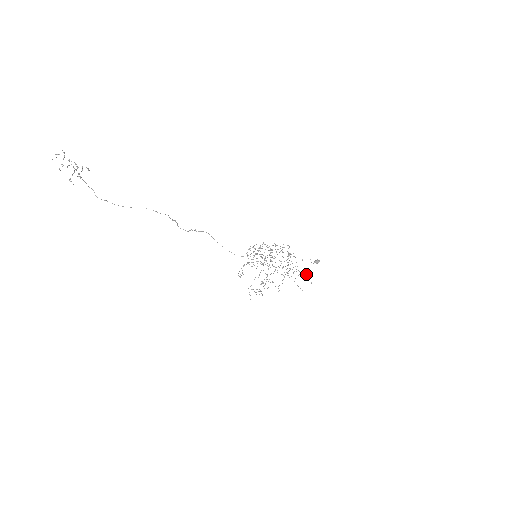
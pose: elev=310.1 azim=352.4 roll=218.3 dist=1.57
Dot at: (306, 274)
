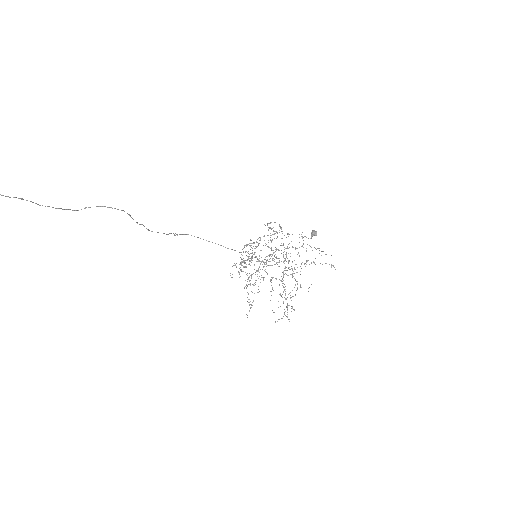
Dot at: (318, 248)
